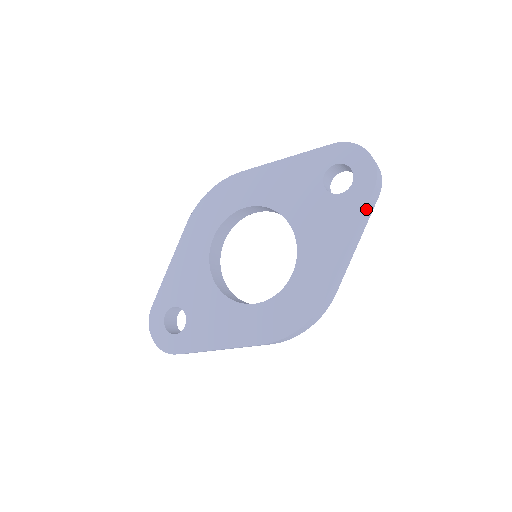
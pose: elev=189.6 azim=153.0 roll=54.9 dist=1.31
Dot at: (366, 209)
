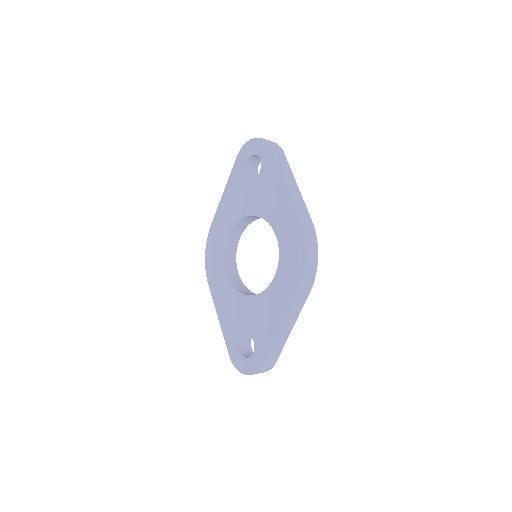
Dot at: (278, 161)
